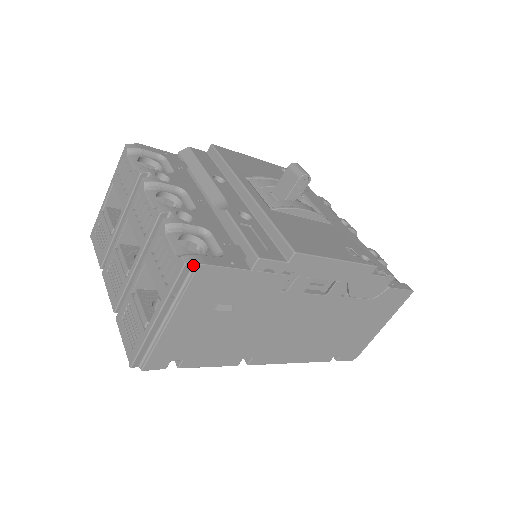
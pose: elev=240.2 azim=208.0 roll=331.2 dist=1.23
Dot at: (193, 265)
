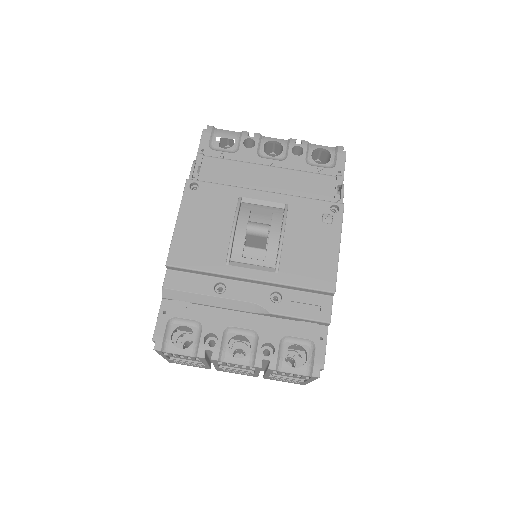
Dot at: (319, 371)
